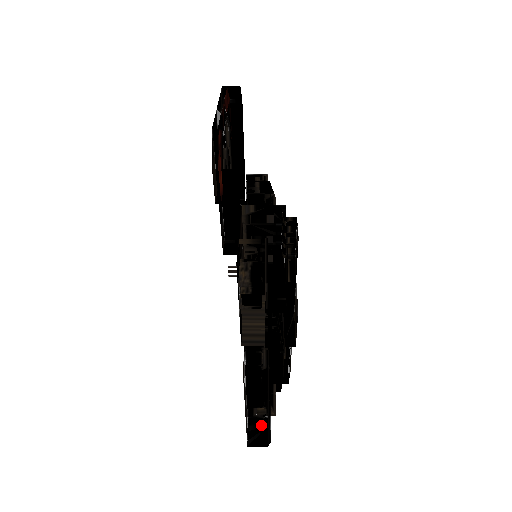
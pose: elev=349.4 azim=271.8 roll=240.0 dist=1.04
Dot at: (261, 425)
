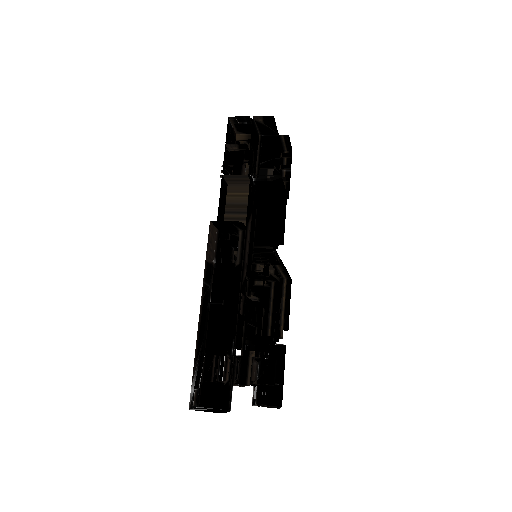
Dot at: (218, 407)
